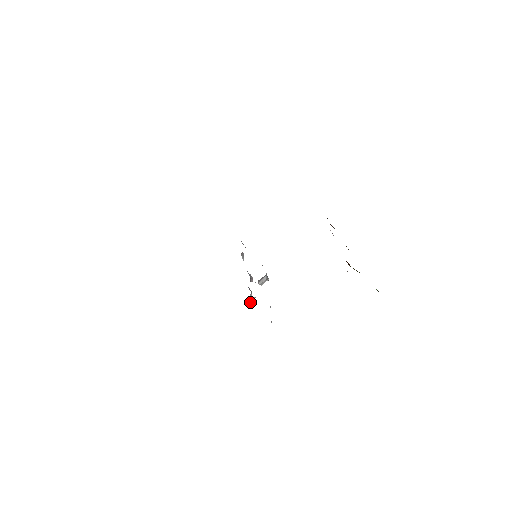
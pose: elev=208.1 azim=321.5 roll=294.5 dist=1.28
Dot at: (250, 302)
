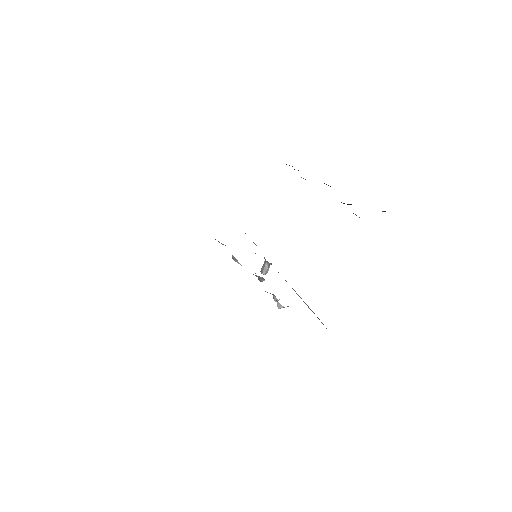
Dot at: occluded
